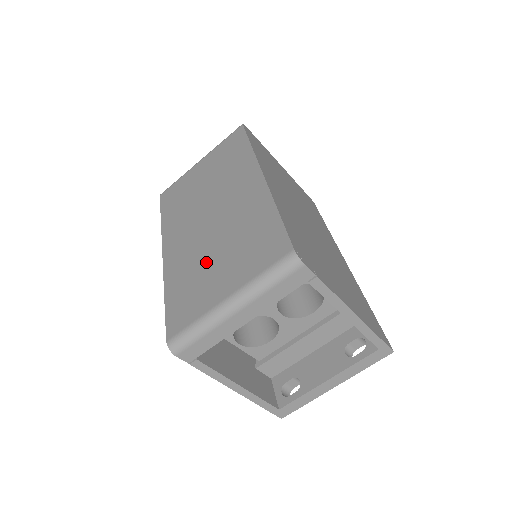
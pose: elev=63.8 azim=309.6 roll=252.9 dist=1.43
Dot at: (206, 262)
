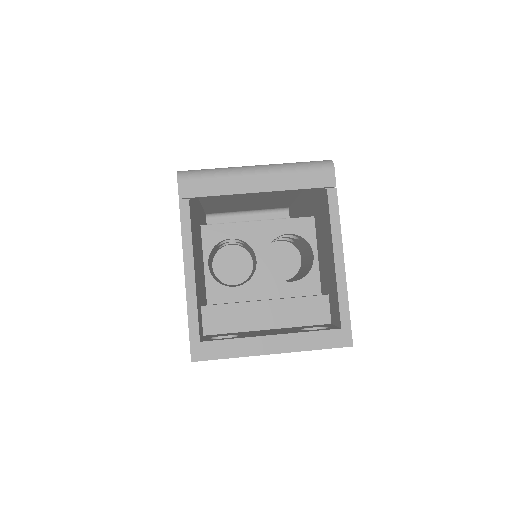
Dot at: occluded
